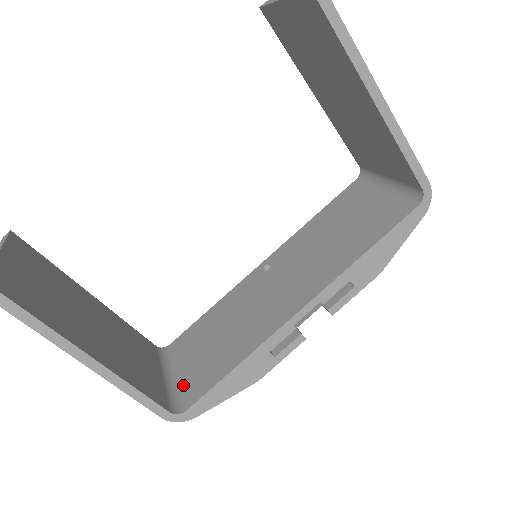
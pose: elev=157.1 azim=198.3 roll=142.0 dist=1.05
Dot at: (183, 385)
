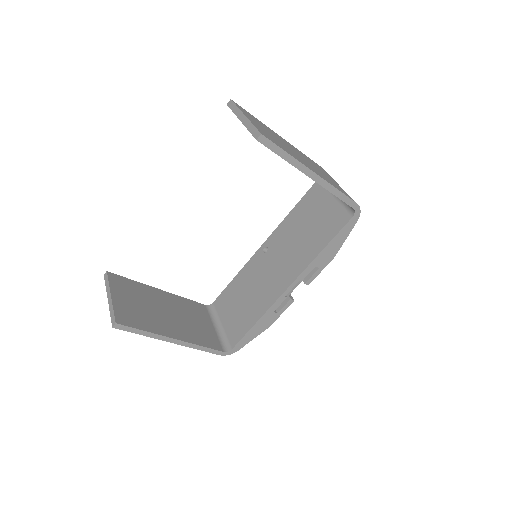
Dot at: (227, 332)
